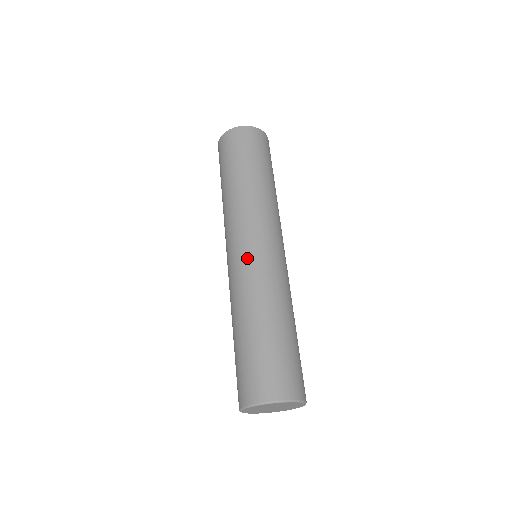
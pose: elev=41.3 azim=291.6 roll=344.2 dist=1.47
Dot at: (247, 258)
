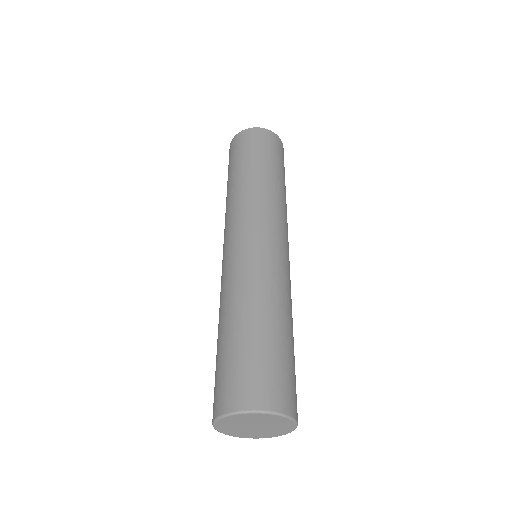
Dot at: (257, 248)
